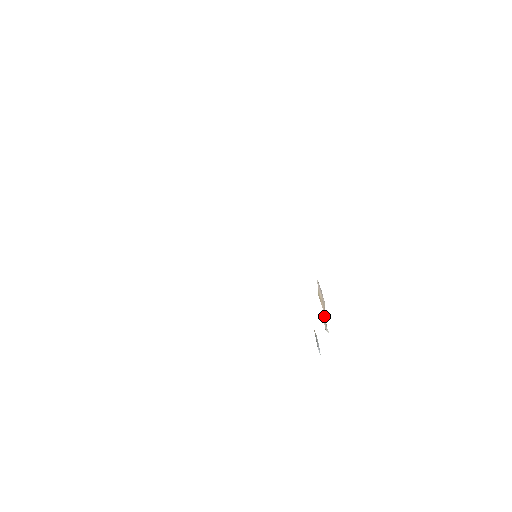
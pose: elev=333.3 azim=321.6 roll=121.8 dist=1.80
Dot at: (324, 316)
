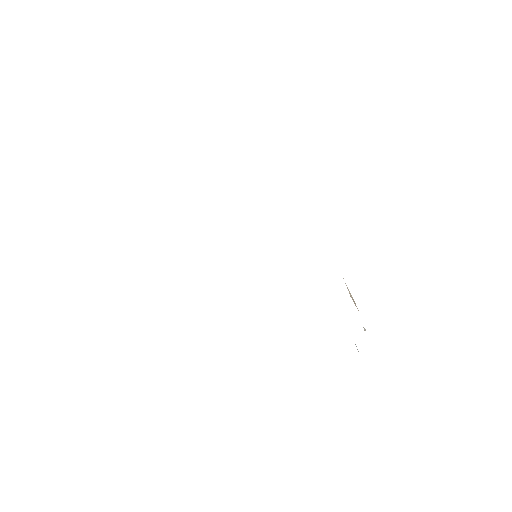
Dot at: occluded
